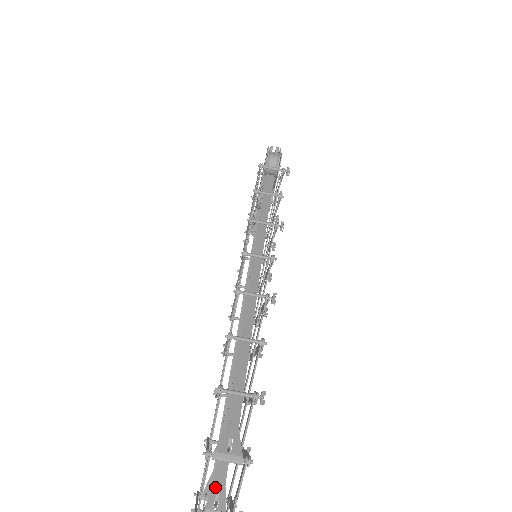
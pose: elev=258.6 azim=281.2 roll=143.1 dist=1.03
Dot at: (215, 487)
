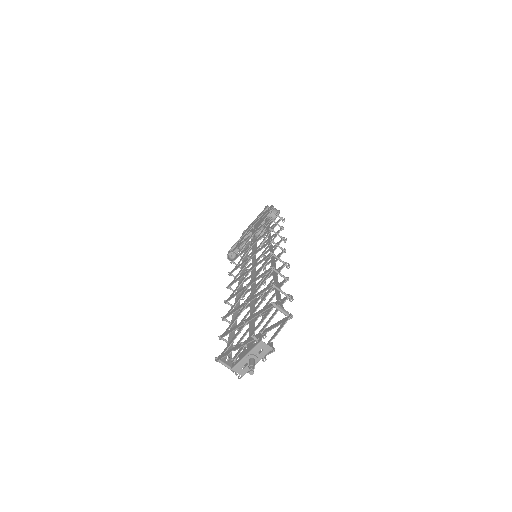
Dot at: occluded
